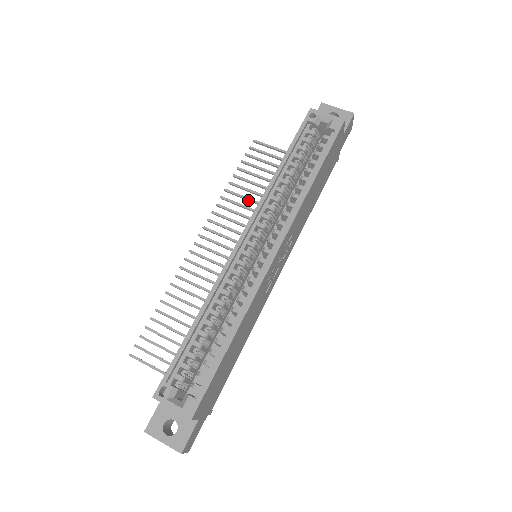
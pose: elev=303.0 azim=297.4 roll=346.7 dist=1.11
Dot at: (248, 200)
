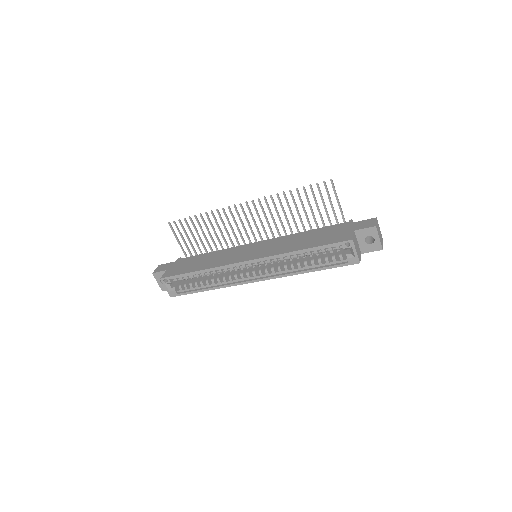
Dot at: (290, 210)
